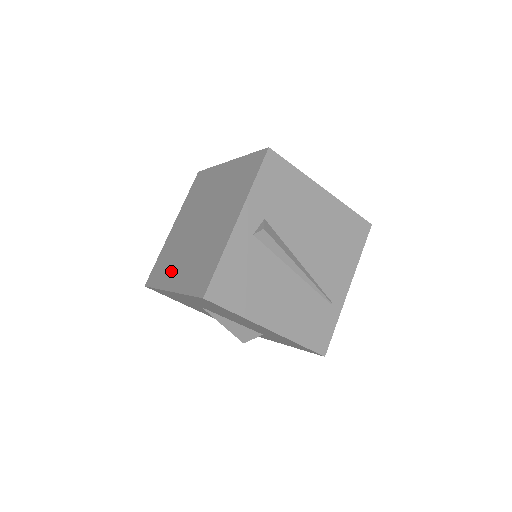
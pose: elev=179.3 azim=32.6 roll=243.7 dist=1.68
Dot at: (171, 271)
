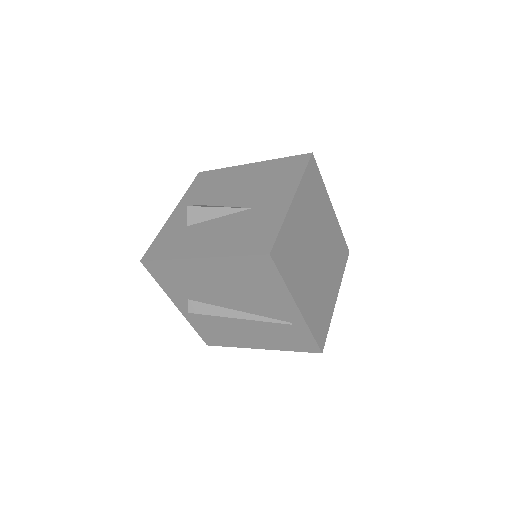
Dot at: occluded
